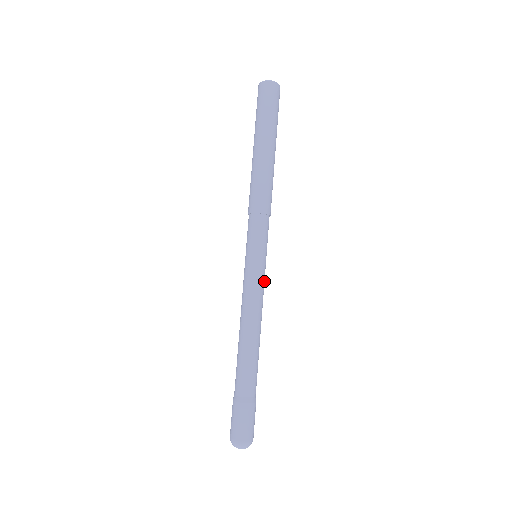
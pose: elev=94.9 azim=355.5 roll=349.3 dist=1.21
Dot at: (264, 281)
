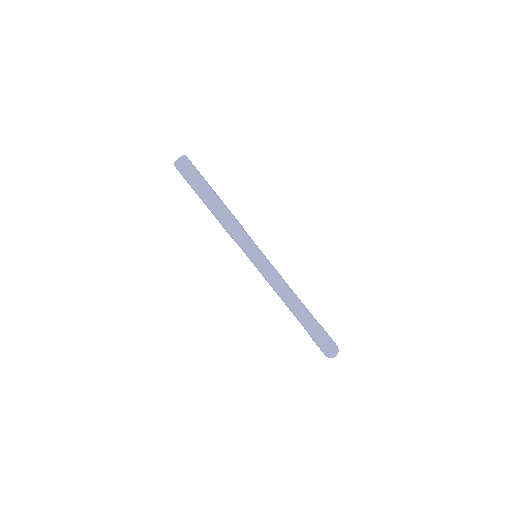
Dot at: (270, 267)
